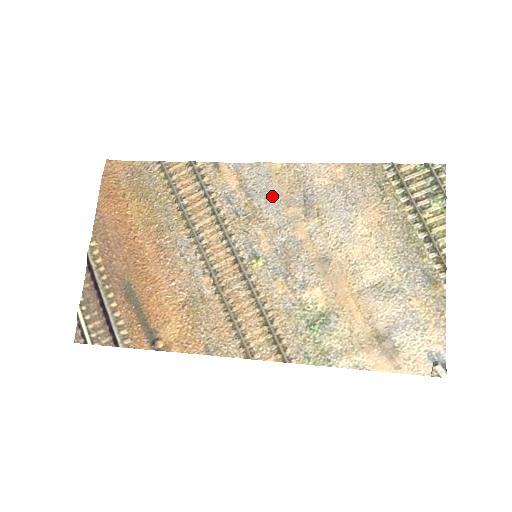
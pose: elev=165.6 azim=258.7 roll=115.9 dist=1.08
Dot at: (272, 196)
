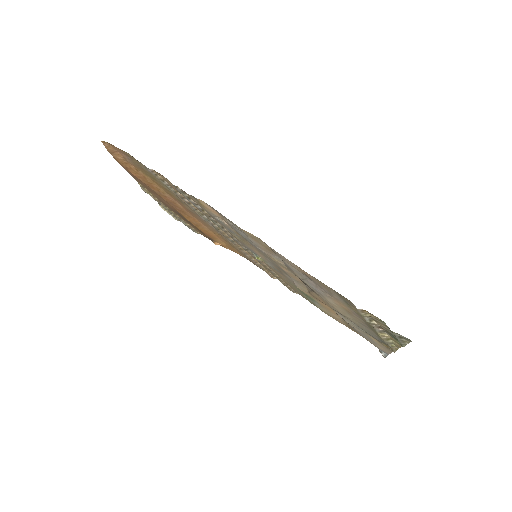
Dot at: (253, 244)
